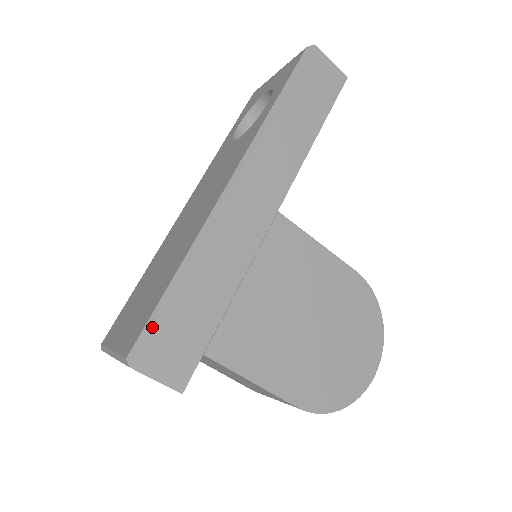
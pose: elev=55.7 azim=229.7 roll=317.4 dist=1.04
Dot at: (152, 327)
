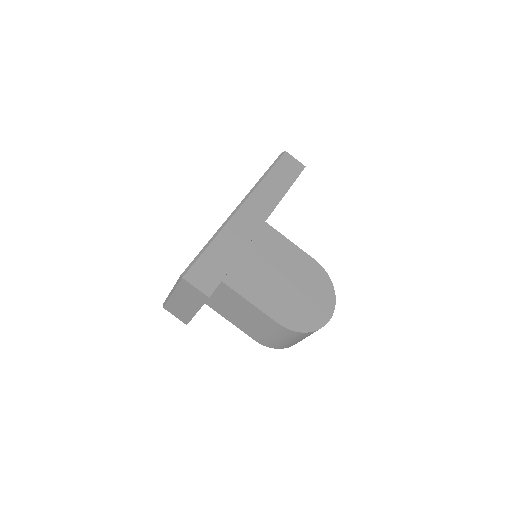
Dot at: (195, 262)
